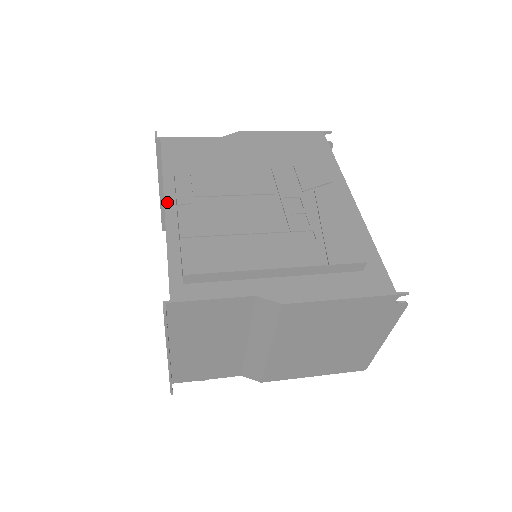
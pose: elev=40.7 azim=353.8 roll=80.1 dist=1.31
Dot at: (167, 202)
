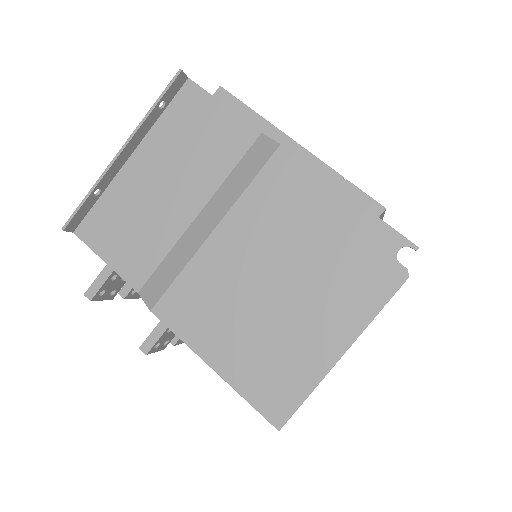
Dot at: occluded
